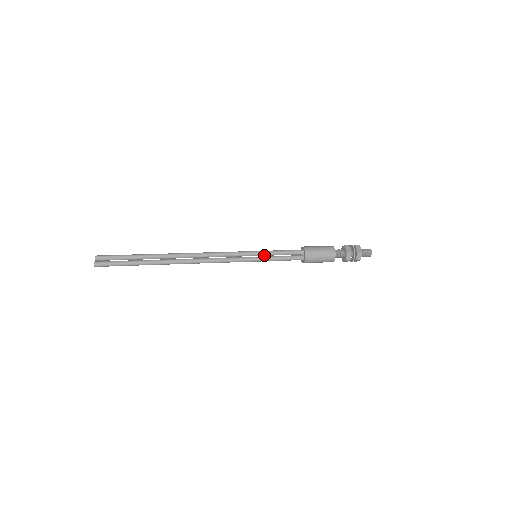
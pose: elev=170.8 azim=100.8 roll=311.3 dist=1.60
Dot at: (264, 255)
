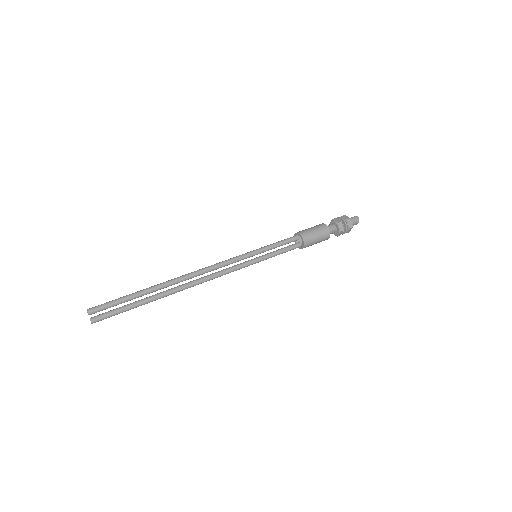
Dot at: (263, 252)
